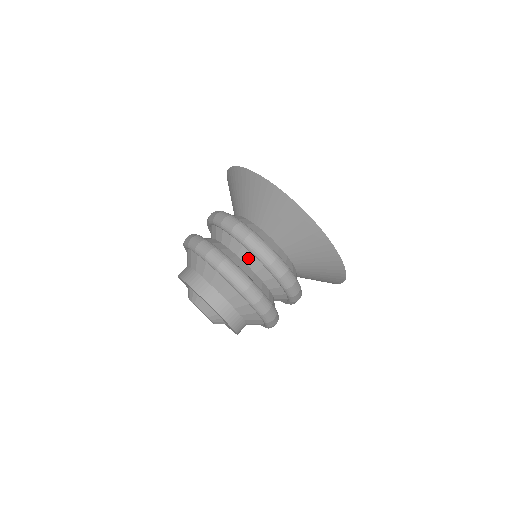
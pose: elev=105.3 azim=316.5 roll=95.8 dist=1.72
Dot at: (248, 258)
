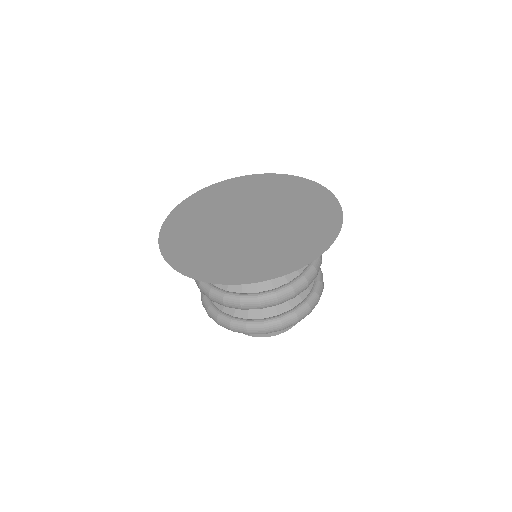
Dot at: occluded
